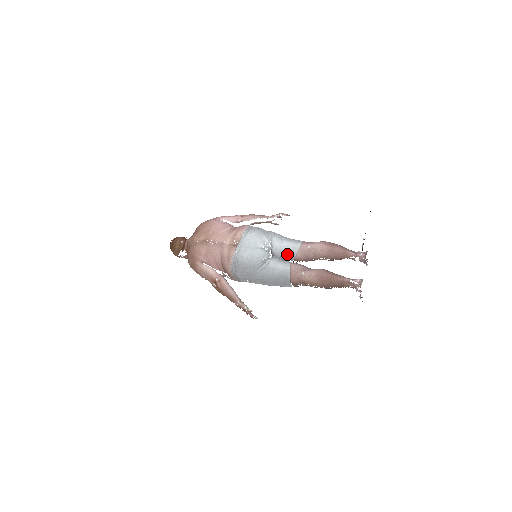
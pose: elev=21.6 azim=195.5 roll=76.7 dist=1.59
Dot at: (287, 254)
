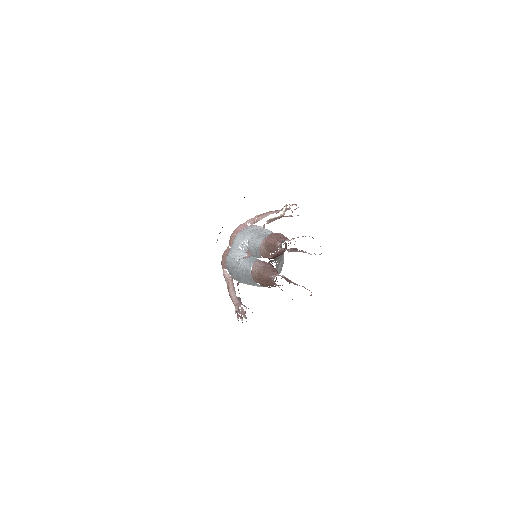
Dot at: (255, 252)
